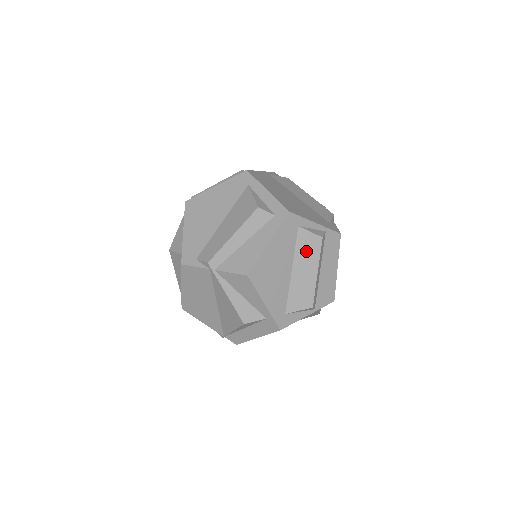
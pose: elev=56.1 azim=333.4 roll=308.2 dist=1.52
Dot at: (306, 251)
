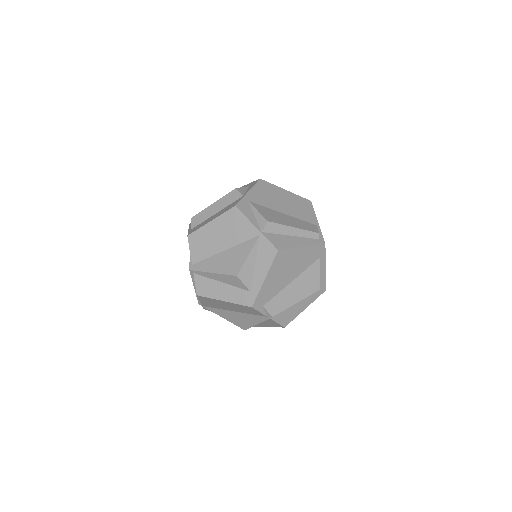
Dot at: occluded
